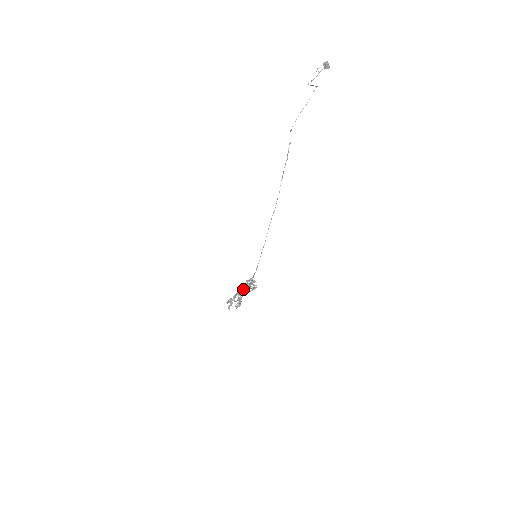
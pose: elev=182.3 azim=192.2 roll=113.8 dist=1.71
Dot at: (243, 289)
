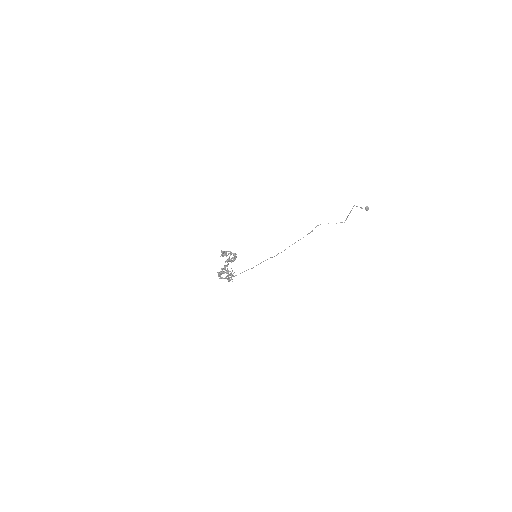
Dot at: (221, 272)
